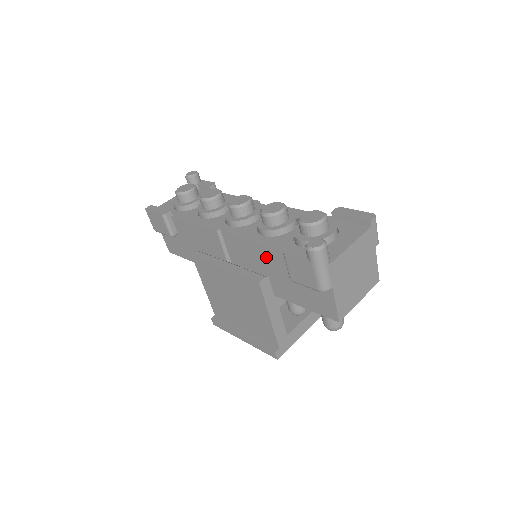
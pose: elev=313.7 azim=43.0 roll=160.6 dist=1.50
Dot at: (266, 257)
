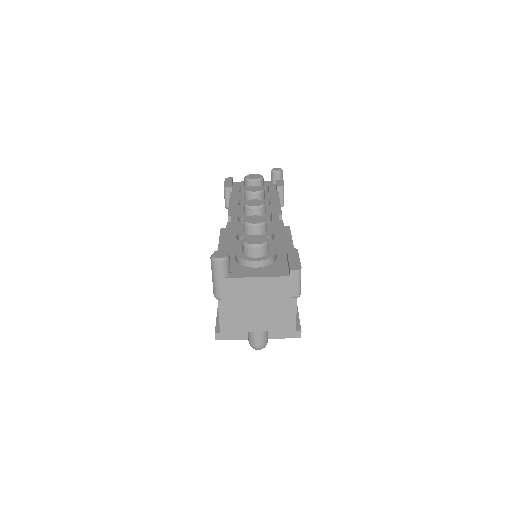
Dot at: occluded
